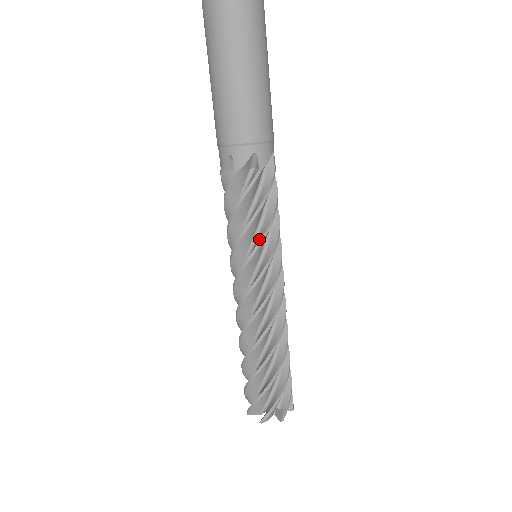
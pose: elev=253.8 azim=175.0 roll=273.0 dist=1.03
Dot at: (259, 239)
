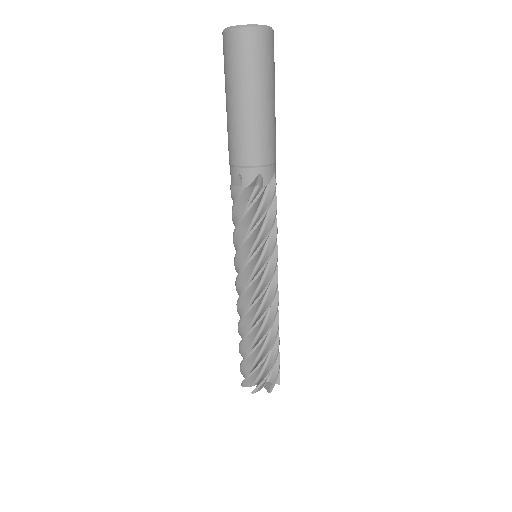
Dot at: (274, 240)
